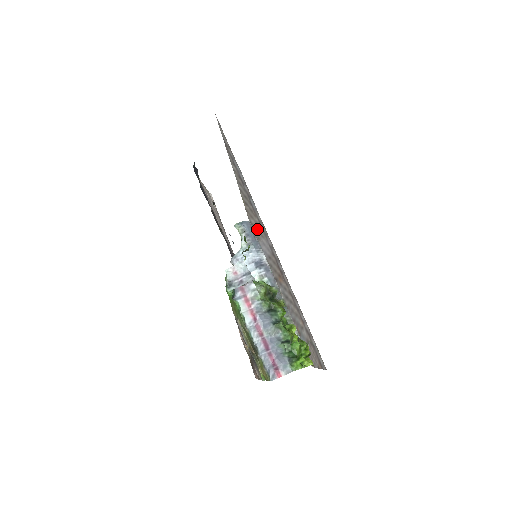
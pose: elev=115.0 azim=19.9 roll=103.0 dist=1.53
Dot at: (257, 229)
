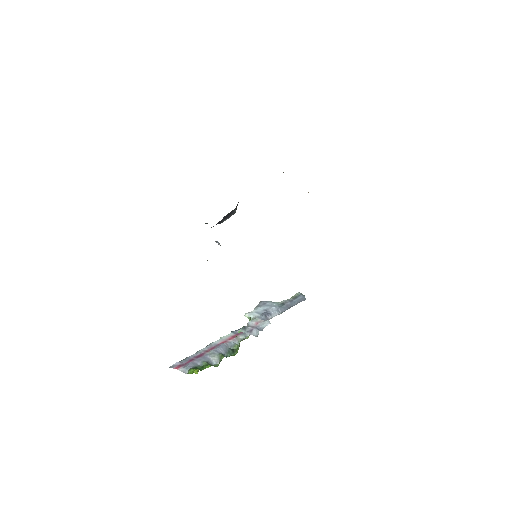
Dot at: occluded
